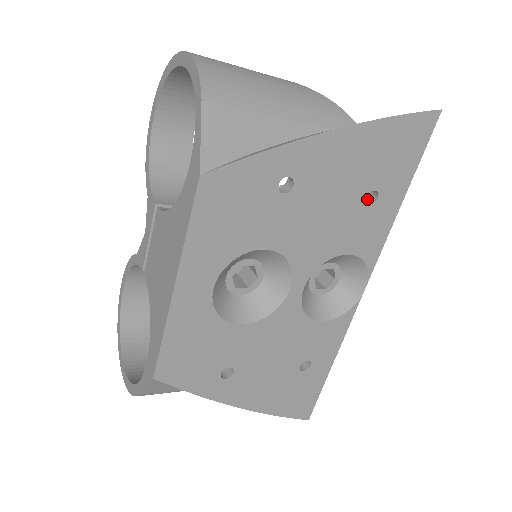
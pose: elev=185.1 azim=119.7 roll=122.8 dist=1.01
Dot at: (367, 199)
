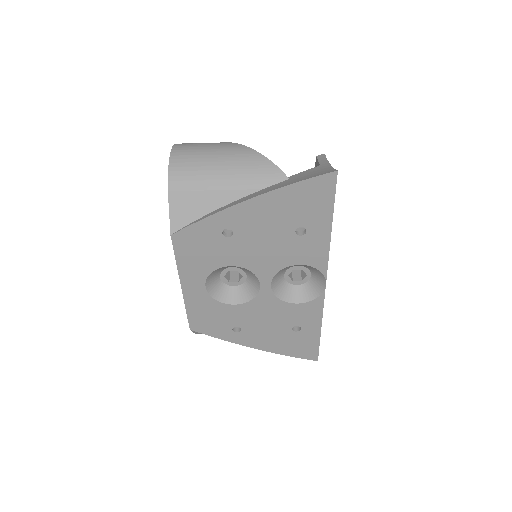
Dot at: occluded
